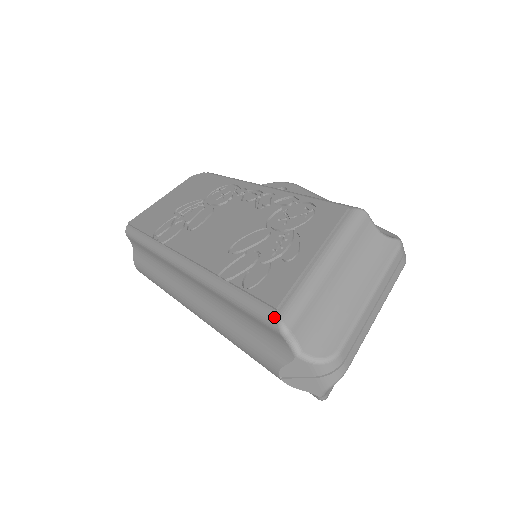
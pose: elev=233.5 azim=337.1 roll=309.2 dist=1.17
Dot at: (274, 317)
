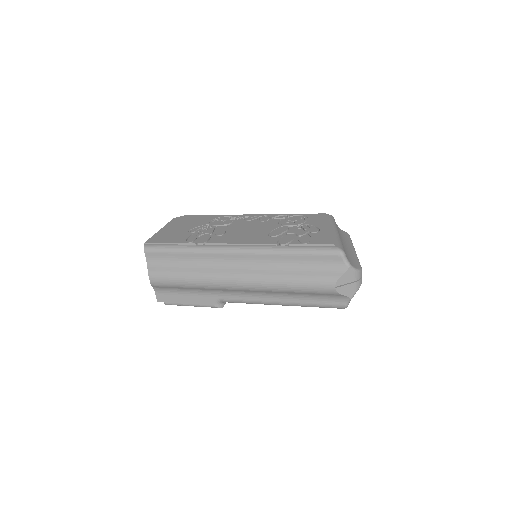
Dot at: (335, 248)
